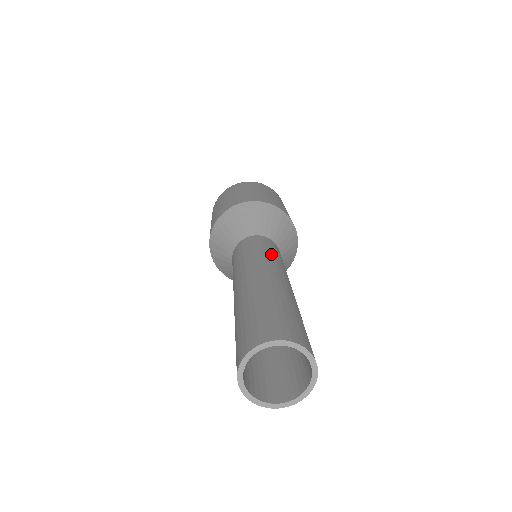
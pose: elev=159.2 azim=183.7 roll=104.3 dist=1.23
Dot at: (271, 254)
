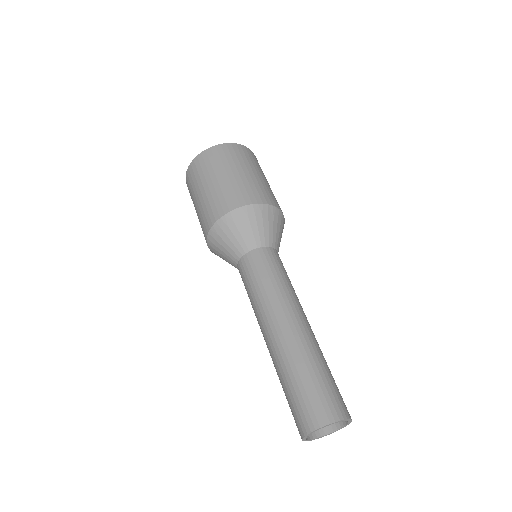
Dot at: (266, 287)
